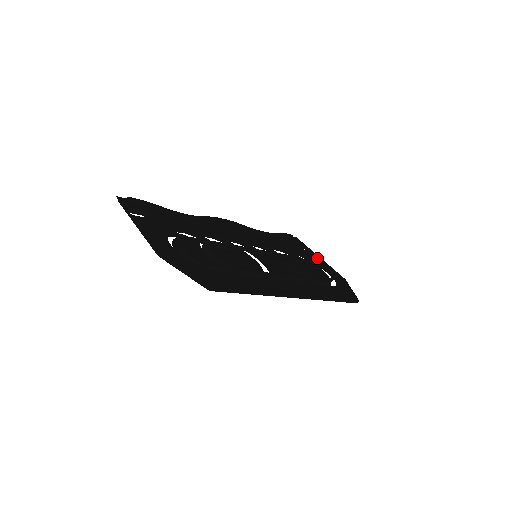
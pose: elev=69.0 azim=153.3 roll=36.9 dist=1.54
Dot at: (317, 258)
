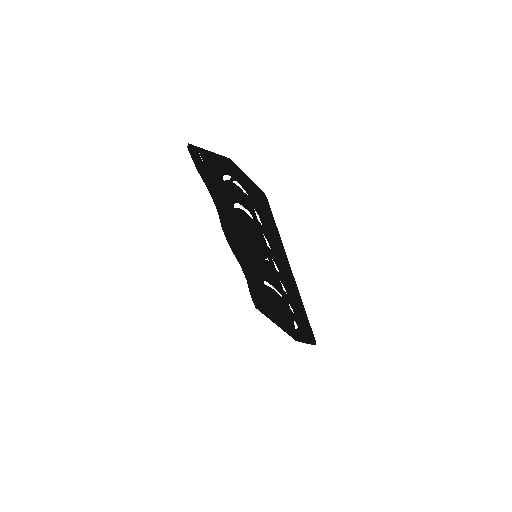
Dot at: occluded
